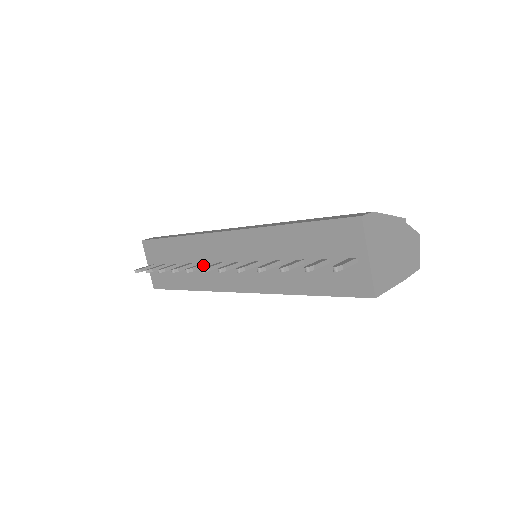
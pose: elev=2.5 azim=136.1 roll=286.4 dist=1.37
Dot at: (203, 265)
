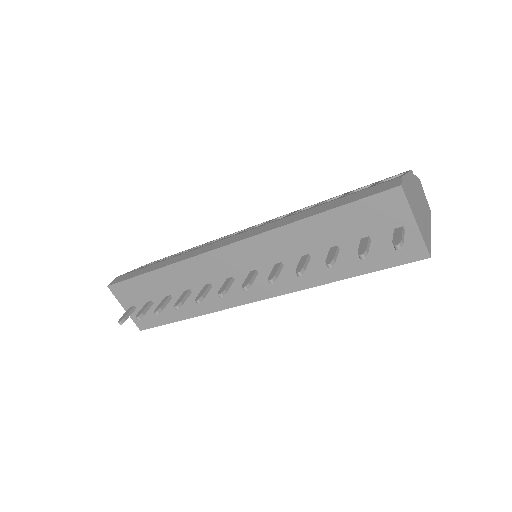
Dot at: (208, 288)
